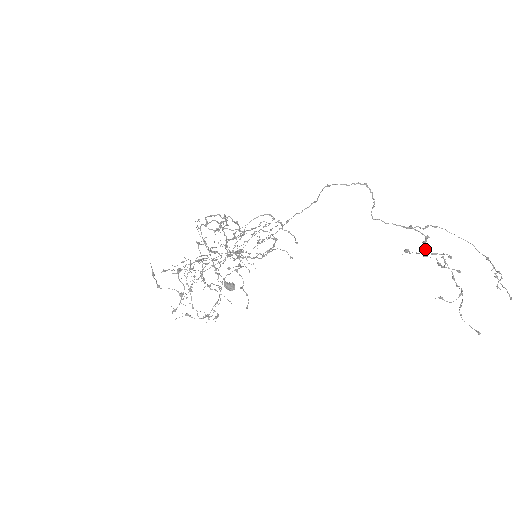
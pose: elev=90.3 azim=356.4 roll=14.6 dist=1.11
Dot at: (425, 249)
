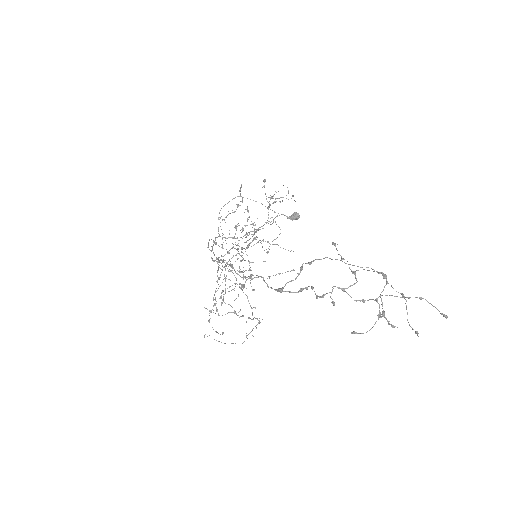
Dot at: occluded
